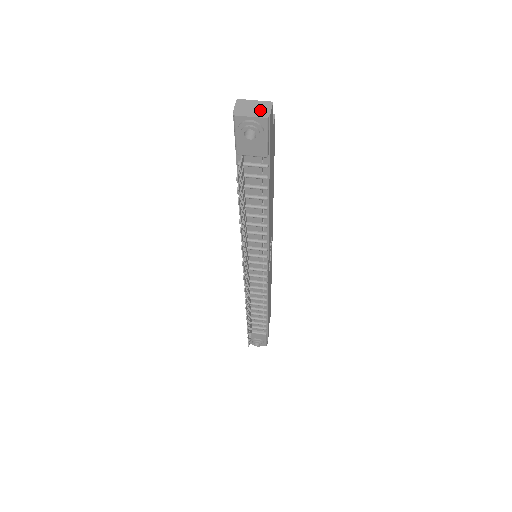
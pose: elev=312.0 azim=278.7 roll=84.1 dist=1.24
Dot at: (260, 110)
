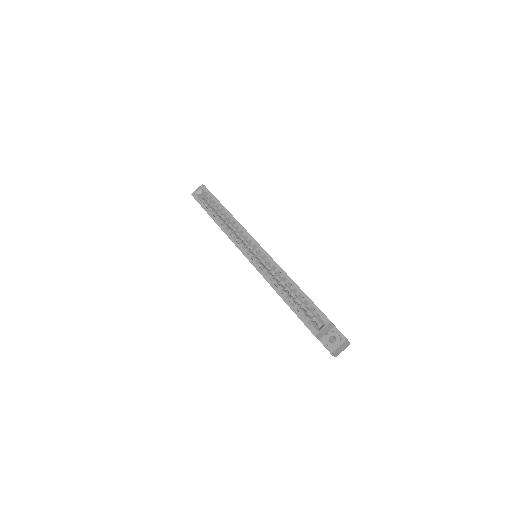
Dot at: (345, 346)
